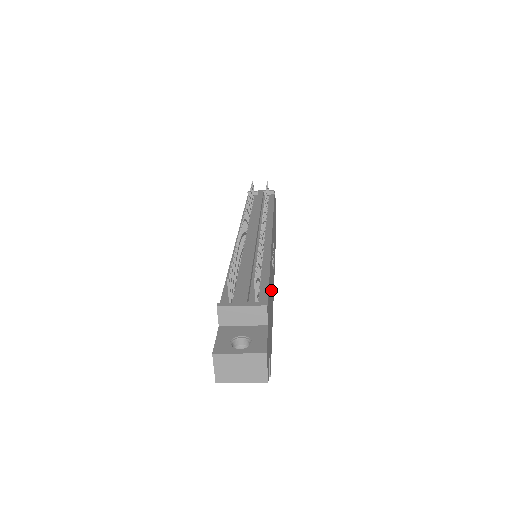
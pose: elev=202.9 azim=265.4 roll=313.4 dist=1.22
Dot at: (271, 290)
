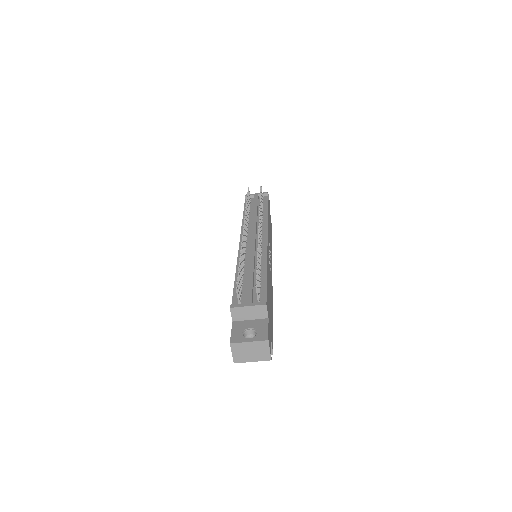
Dot at: occluded
